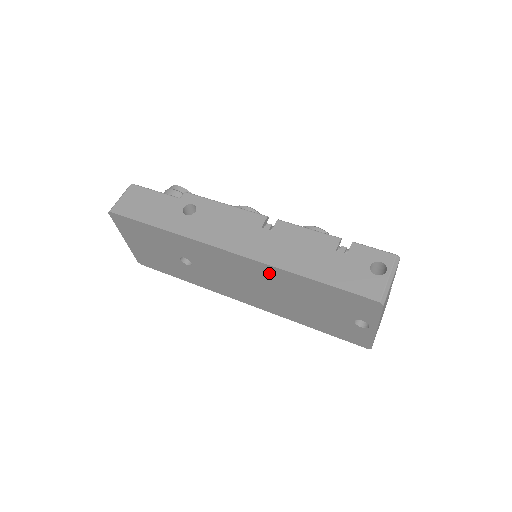
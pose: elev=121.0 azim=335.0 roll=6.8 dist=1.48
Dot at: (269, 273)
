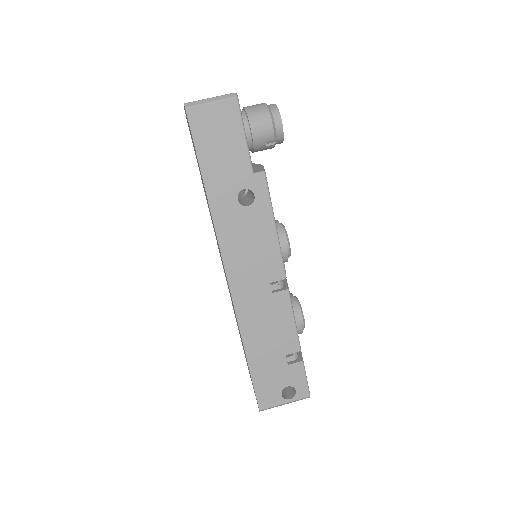
Dot at: occluded
